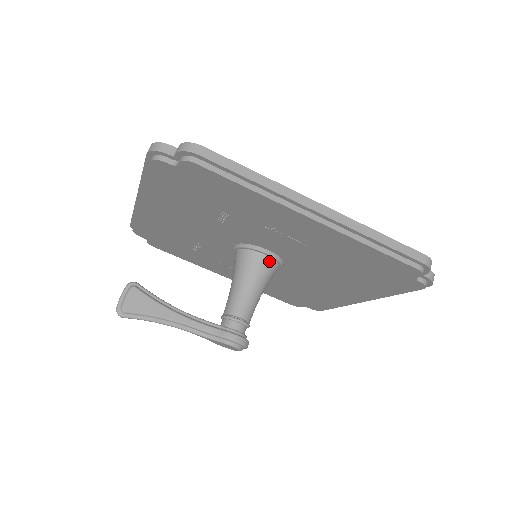
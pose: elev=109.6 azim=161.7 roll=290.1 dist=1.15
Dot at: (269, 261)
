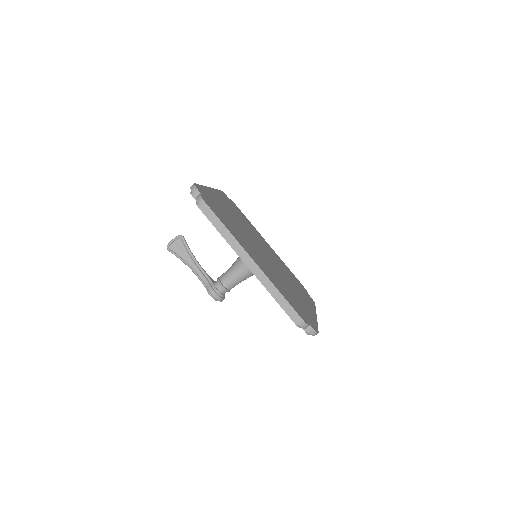
Dot at: occluded
